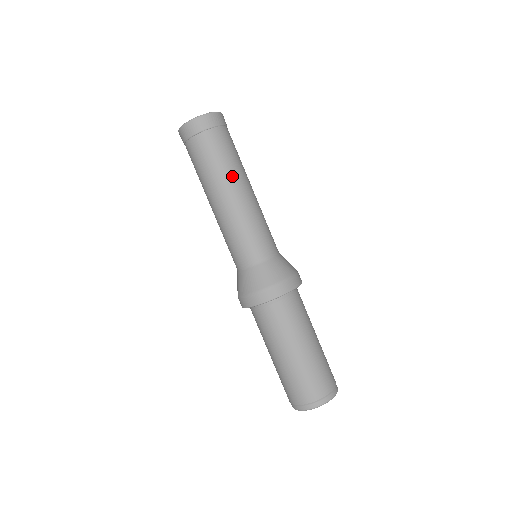
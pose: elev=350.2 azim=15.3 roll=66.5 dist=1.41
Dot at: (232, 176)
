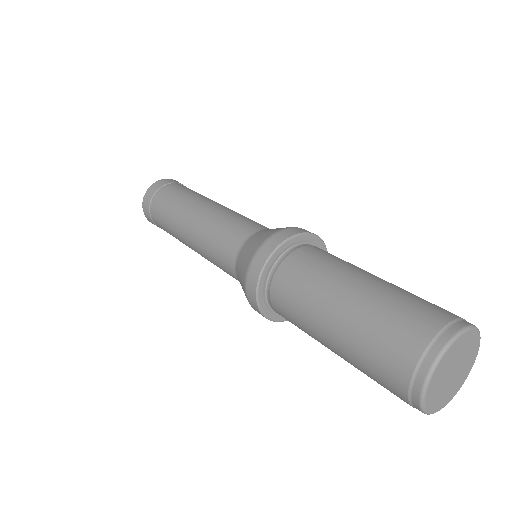
Dot at: (183, 208)
